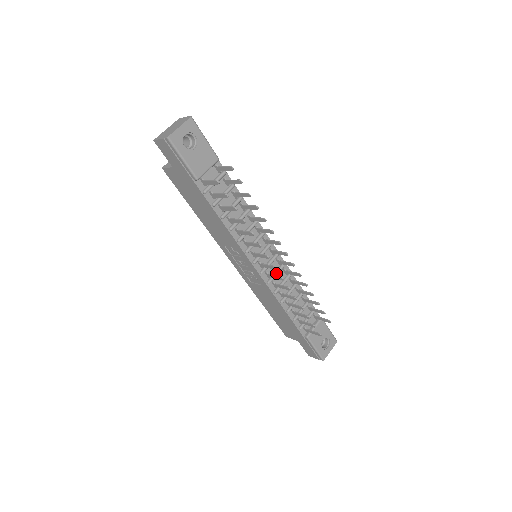
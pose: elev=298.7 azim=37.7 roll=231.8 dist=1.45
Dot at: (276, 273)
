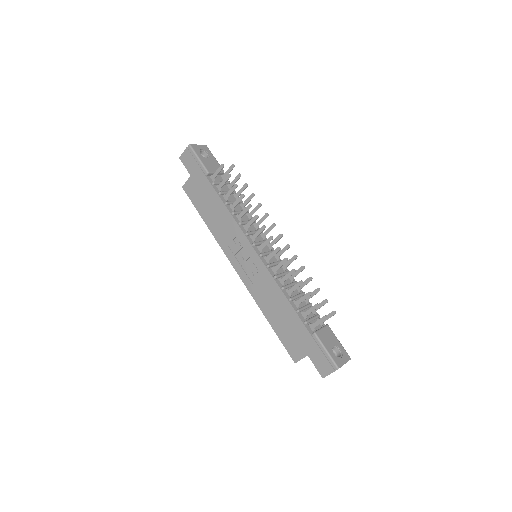
Dot at: (275, 262)
